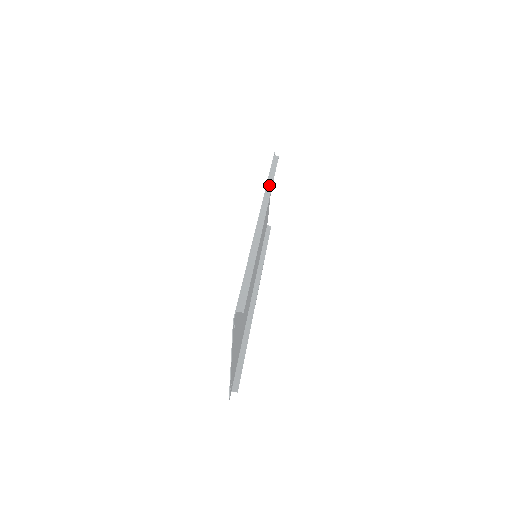
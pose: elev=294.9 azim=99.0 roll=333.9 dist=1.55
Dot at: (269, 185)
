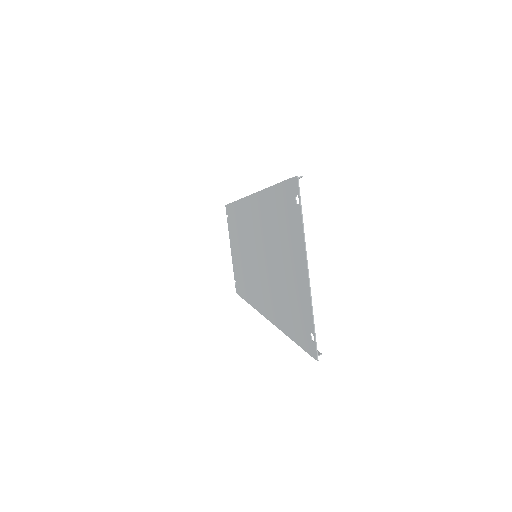
Dot at: occluded
